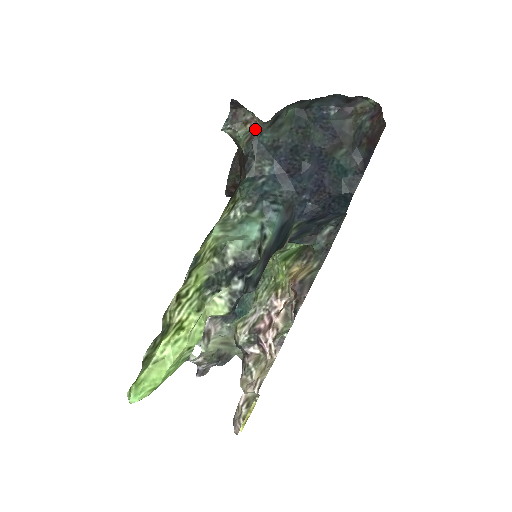
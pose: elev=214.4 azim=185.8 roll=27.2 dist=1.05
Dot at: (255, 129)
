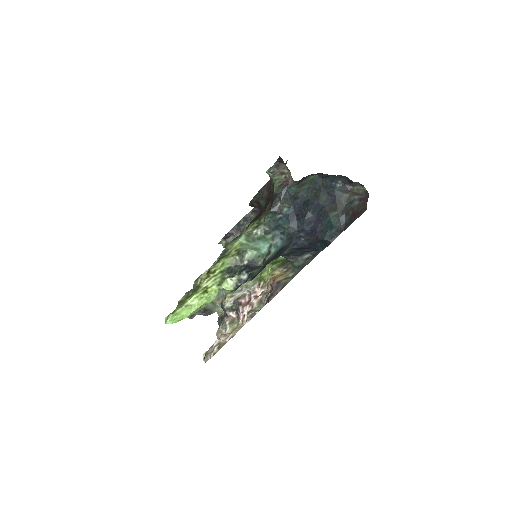
Dot at: (287, 180)
